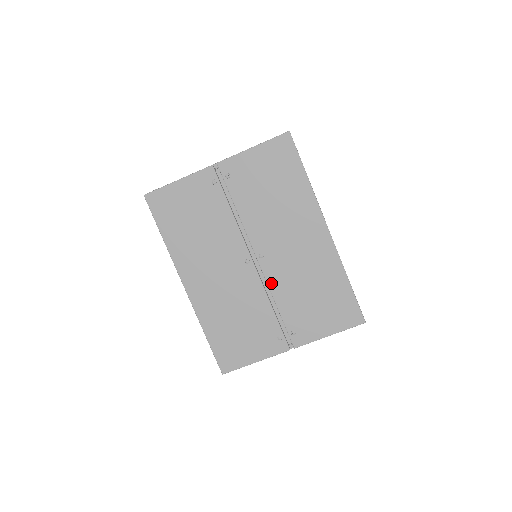
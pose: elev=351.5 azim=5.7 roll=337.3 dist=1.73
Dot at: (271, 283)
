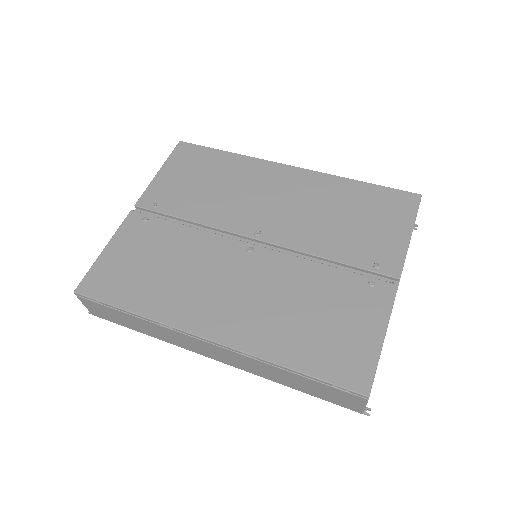
Dot at: (296, 245)
